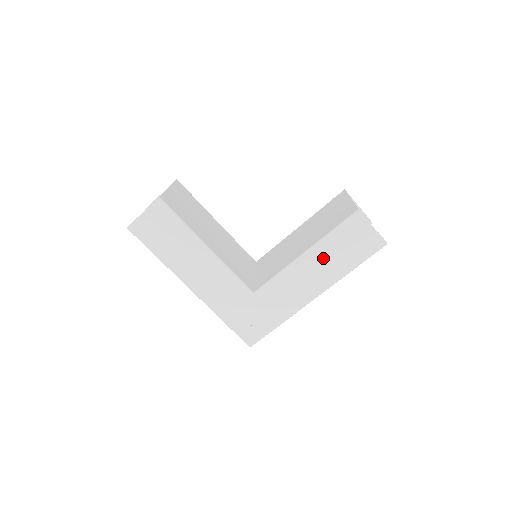
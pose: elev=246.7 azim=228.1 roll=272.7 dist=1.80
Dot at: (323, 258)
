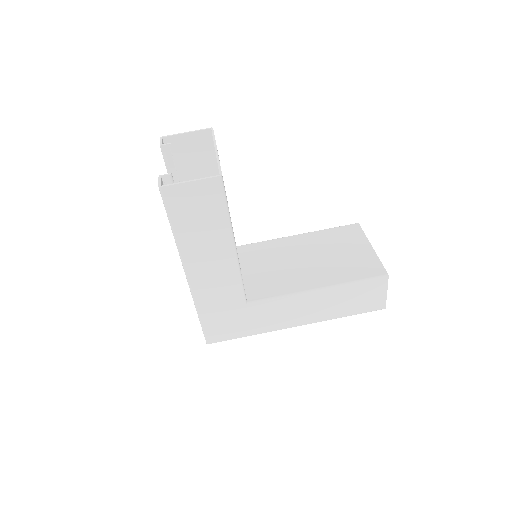
Dot at: (330, 299)
